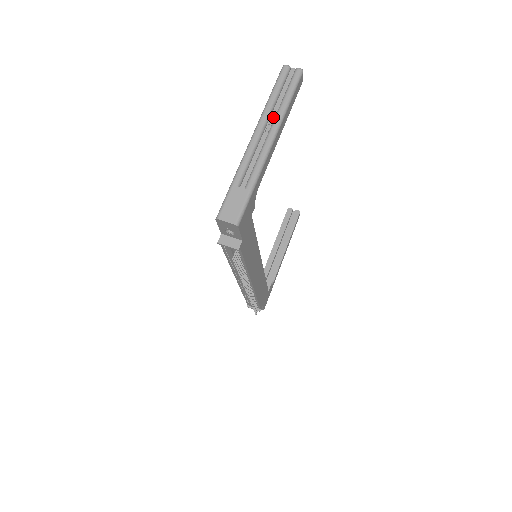
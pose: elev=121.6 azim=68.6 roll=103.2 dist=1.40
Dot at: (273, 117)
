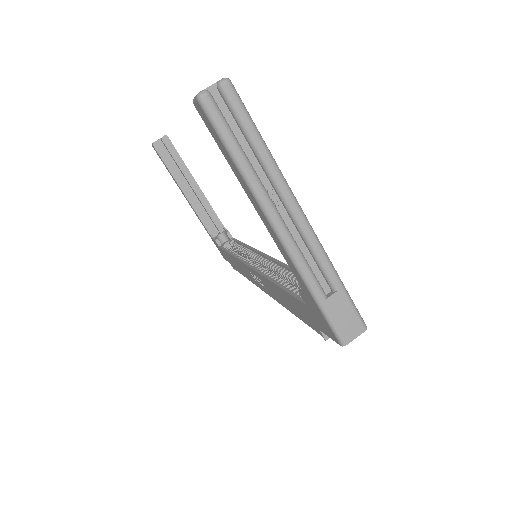
Dot at: (266, 182)
